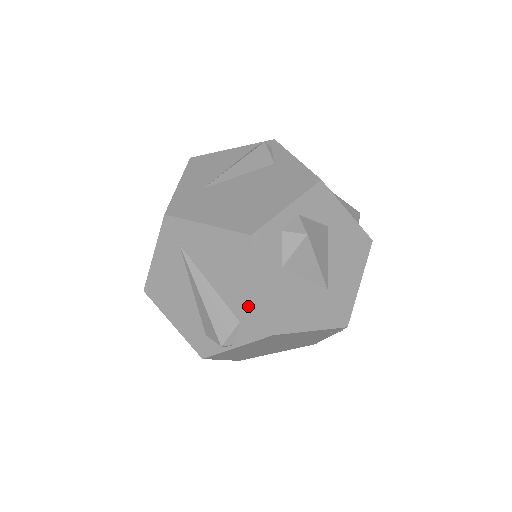
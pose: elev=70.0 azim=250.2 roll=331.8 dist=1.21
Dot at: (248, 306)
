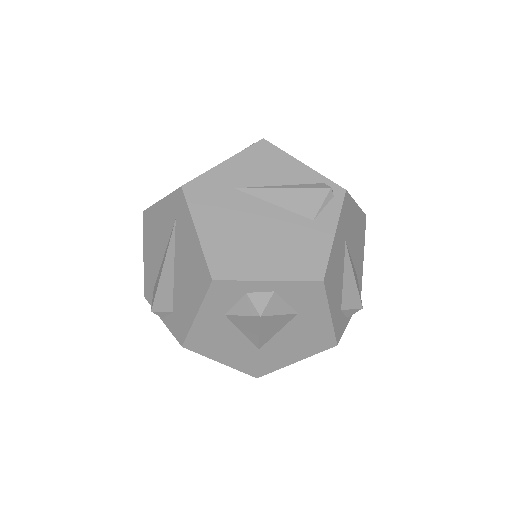
Dot at: (182, 312)
